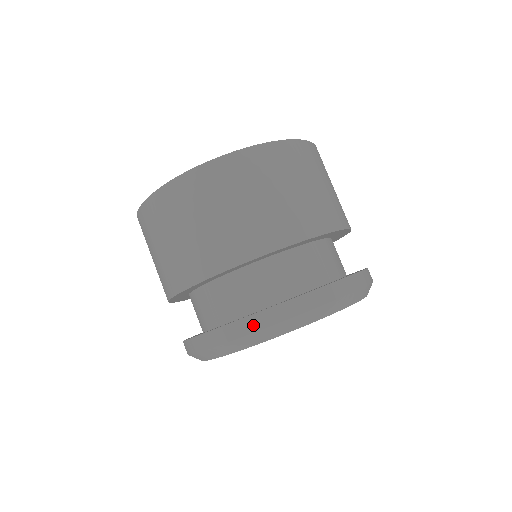
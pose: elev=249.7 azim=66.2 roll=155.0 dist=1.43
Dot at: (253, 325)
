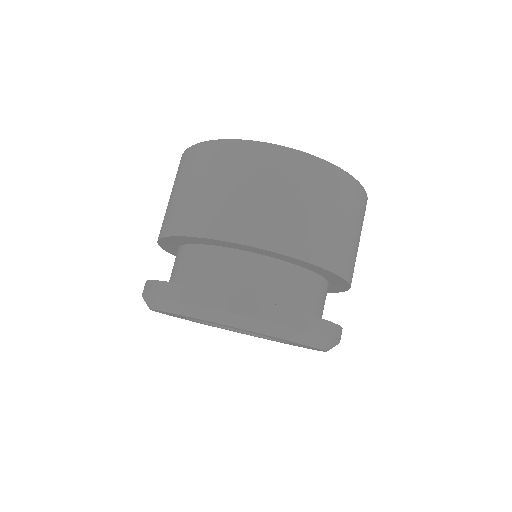
Dot at: (233, 305)
